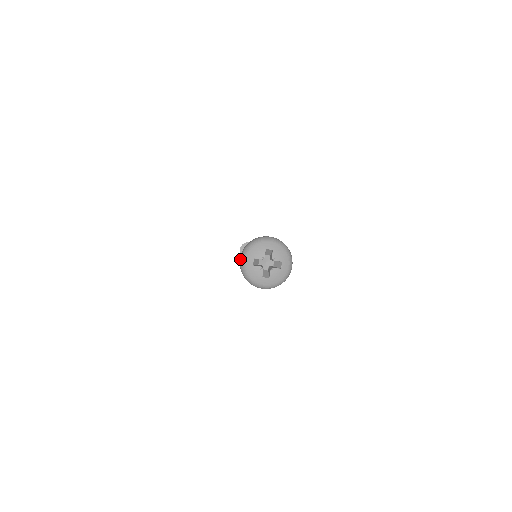
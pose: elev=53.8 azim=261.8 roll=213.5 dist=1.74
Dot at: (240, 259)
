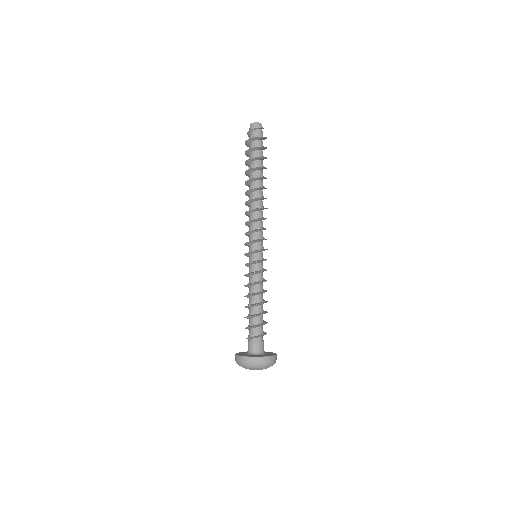
Dot at: occluded
